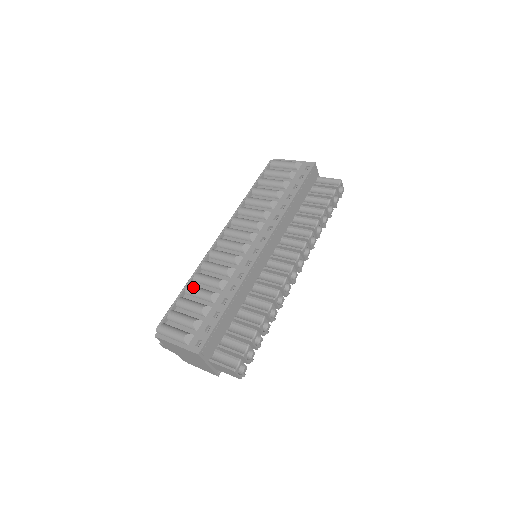
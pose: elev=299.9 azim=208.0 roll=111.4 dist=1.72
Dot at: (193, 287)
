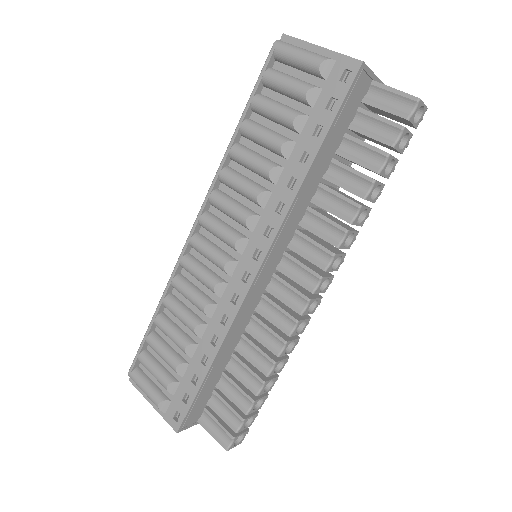
Dot at: (163, 323)
